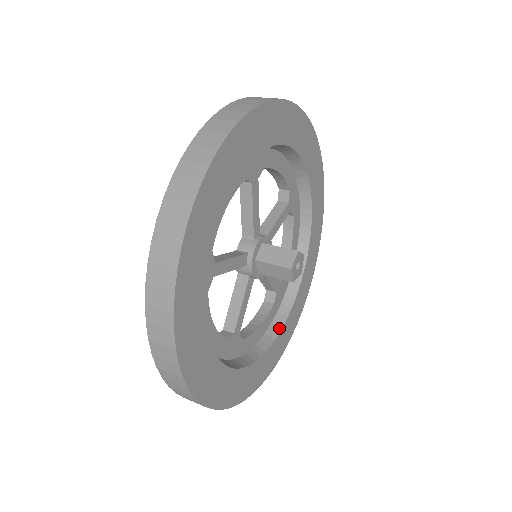
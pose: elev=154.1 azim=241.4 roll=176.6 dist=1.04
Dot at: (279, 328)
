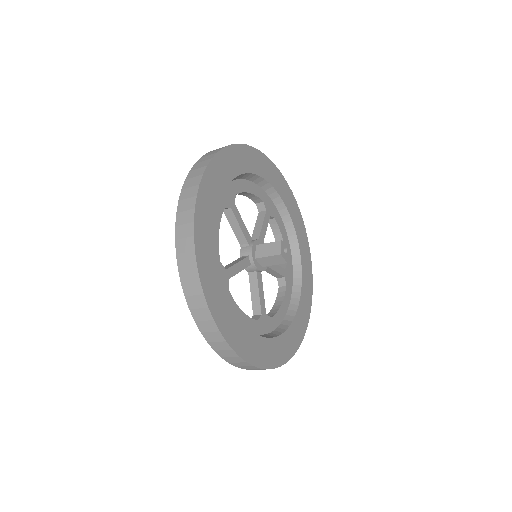
Dot at: (297, 302)
